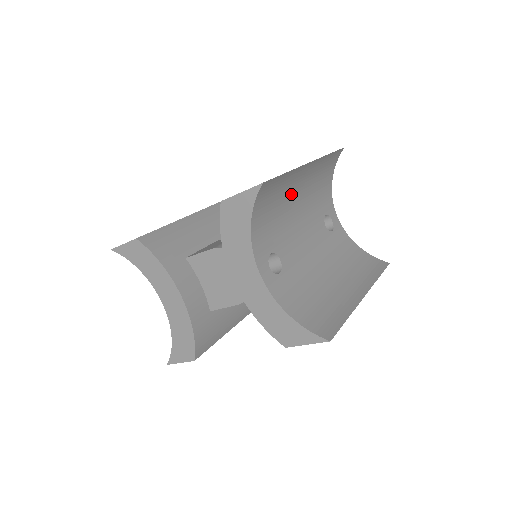
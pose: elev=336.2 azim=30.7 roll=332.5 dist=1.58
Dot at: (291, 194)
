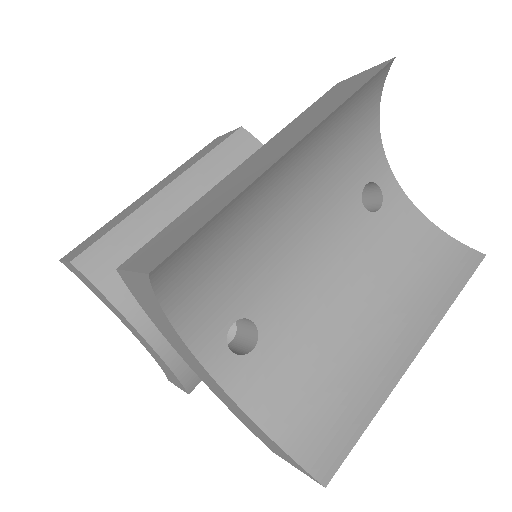
Dot at: (265, 208)
